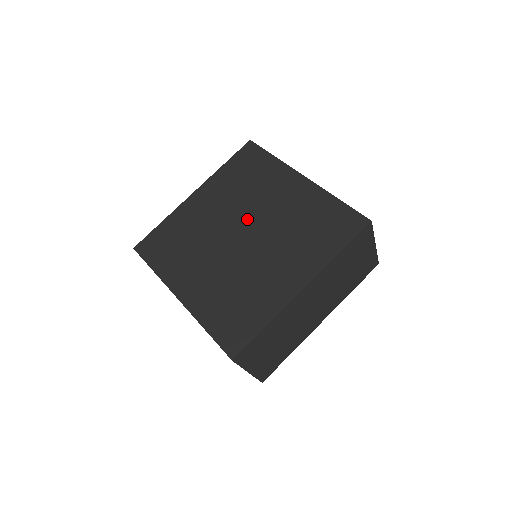
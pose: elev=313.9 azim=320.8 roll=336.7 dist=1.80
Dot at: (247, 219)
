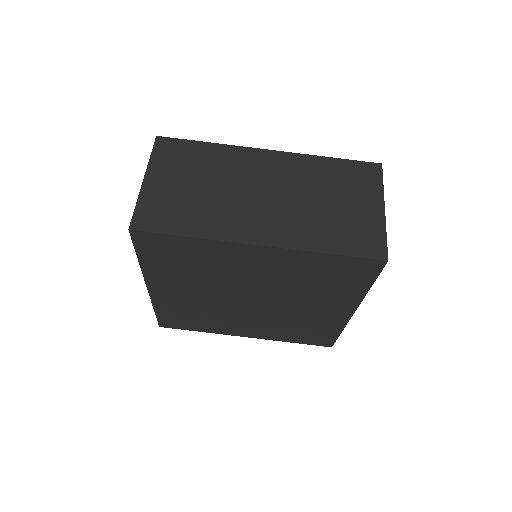
Dot at: (239, 291)
